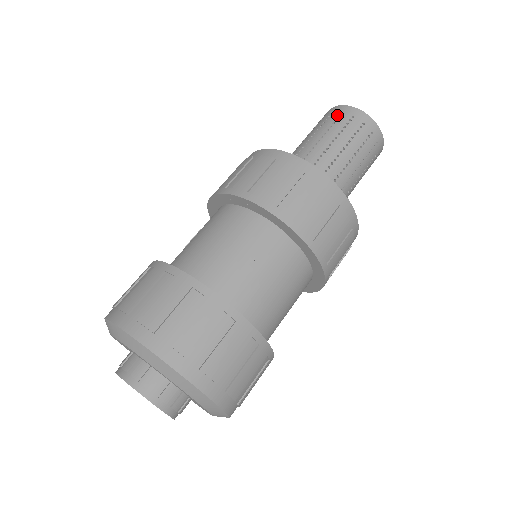
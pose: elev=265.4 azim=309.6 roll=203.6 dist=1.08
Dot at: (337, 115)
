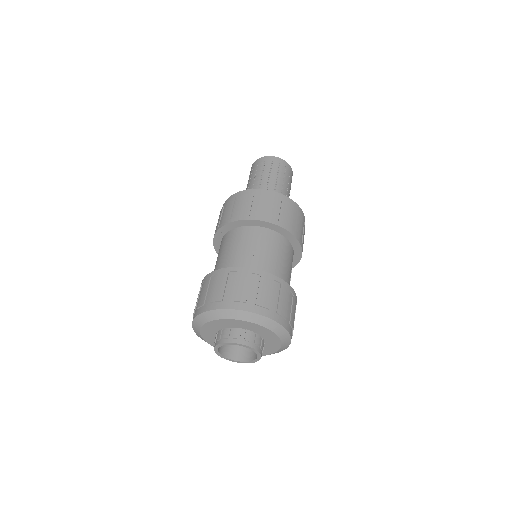
Dot at: (256, 166)
